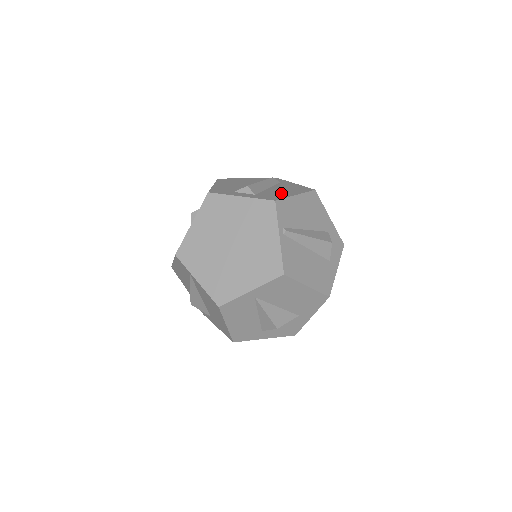
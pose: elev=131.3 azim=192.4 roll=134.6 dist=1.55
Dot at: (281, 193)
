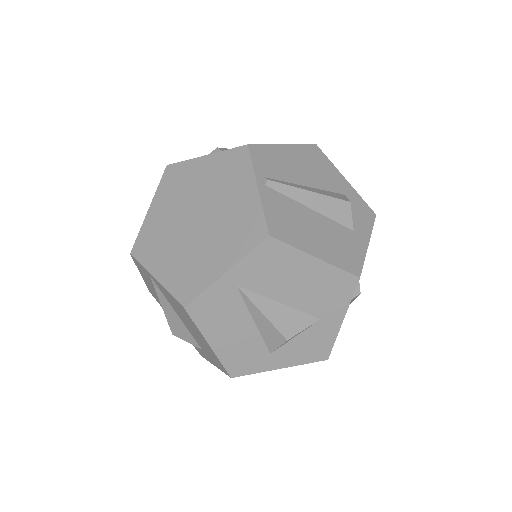
Dot at: occluded
